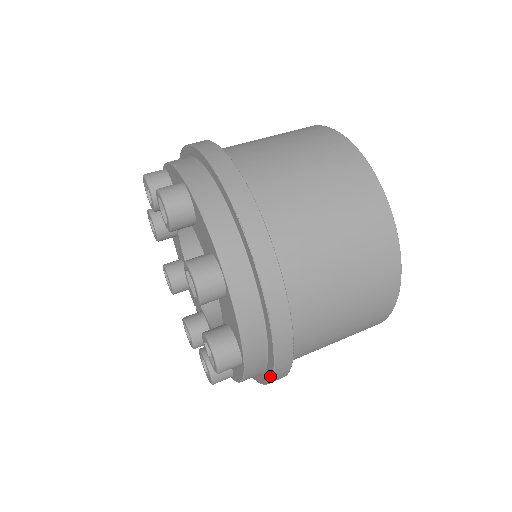
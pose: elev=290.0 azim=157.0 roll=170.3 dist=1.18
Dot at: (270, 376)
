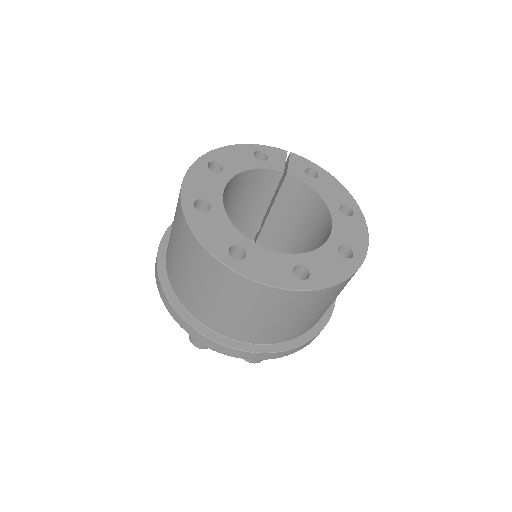
Dot at: occluded
